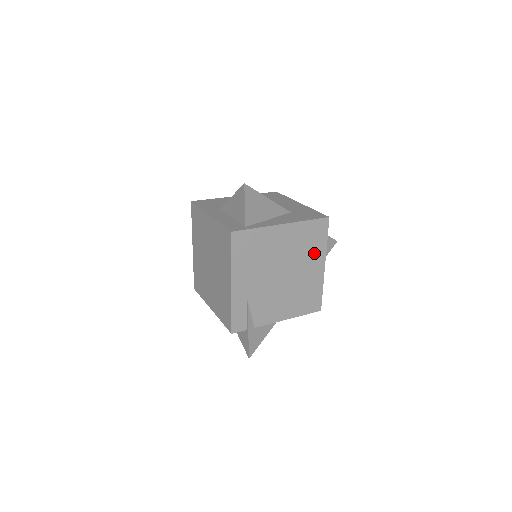
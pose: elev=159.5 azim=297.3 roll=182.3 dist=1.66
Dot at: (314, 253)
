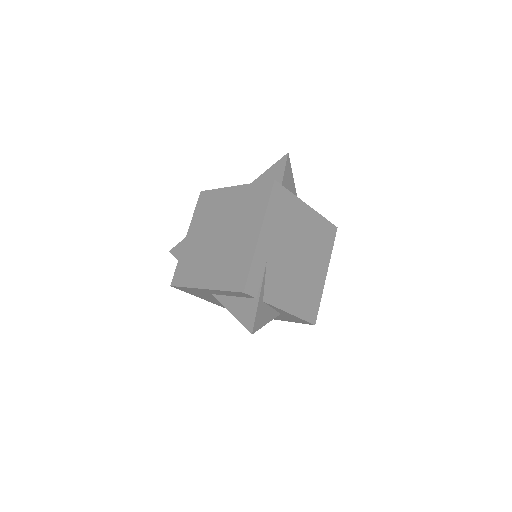
Dot at: (322, 254)
